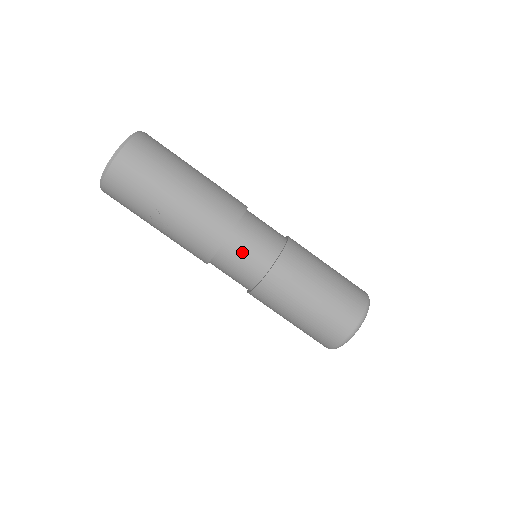
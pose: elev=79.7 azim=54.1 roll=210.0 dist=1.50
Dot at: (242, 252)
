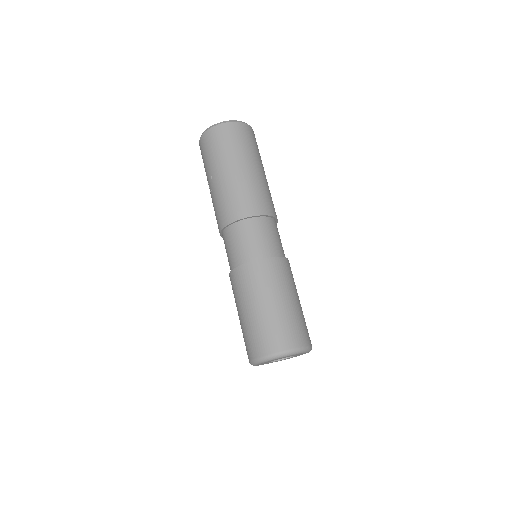
Dot at: (237, 239)
